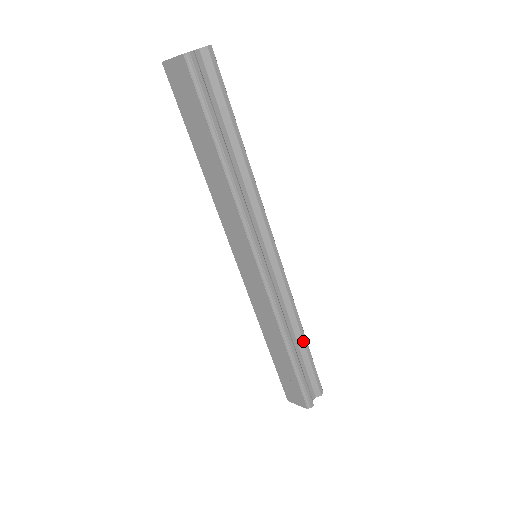
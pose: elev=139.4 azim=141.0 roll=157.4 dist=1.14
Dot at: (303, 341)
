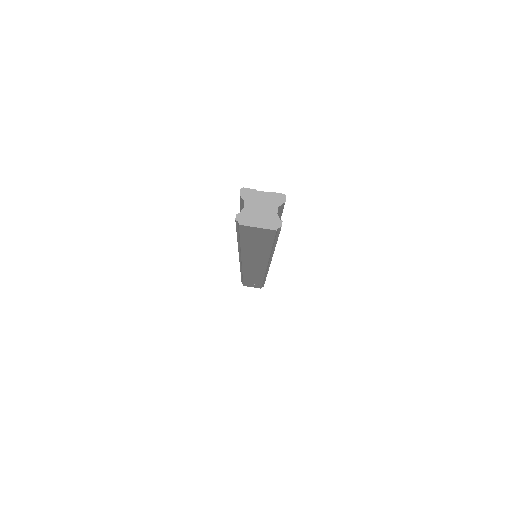
Dot at: occluded
